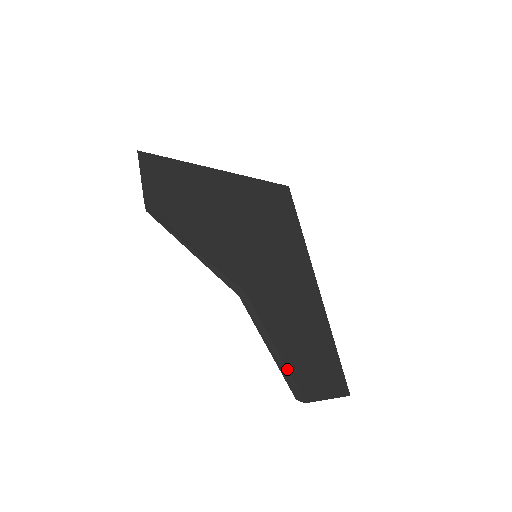
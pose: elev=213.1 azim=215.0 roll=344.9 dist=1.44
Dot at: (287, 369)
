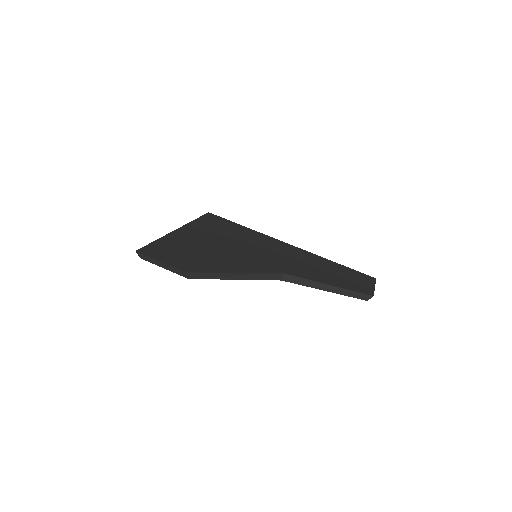
Dot at: (347, 289)
